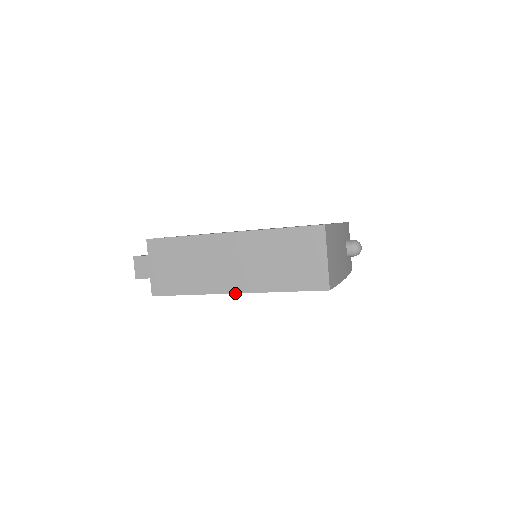
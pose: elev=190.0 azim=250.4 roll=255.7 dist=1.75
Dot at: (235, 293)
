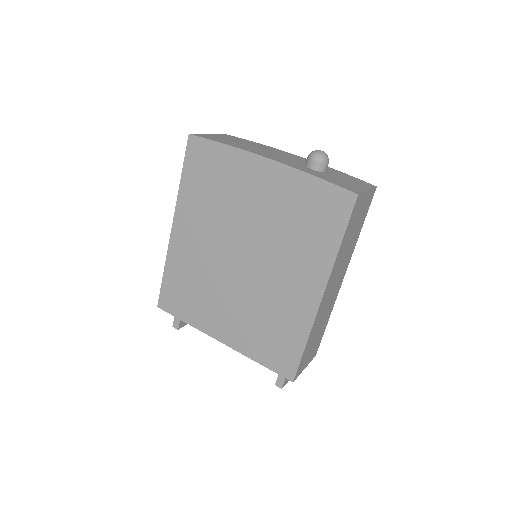
Dot at: (172, 227)
